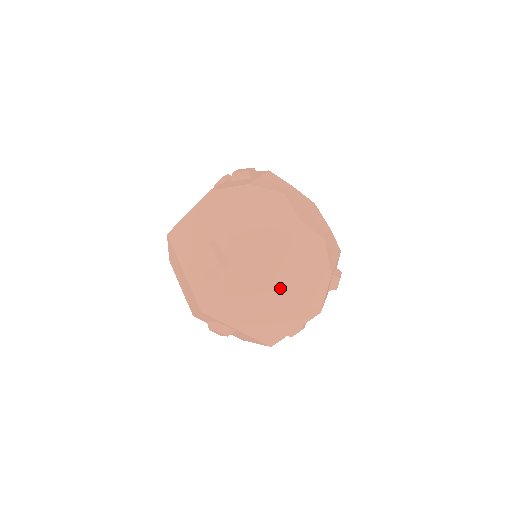
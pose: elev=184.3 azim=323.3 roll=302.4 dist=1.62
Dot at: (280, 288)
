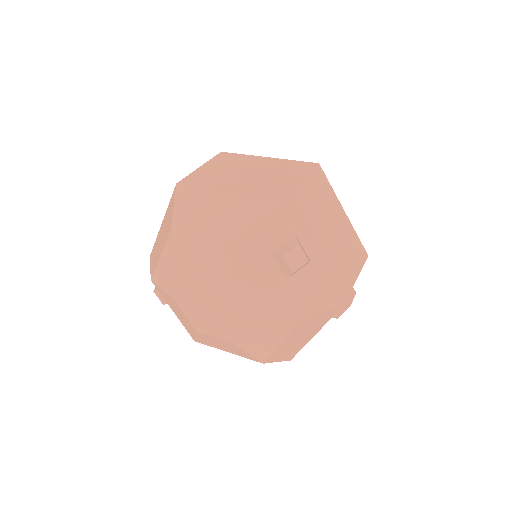
Dot at: (339, 201)
